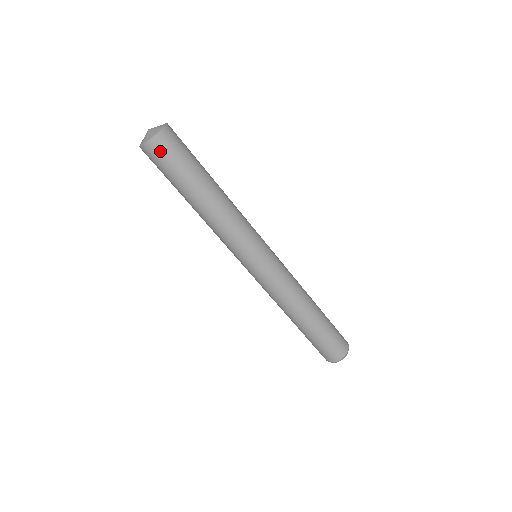
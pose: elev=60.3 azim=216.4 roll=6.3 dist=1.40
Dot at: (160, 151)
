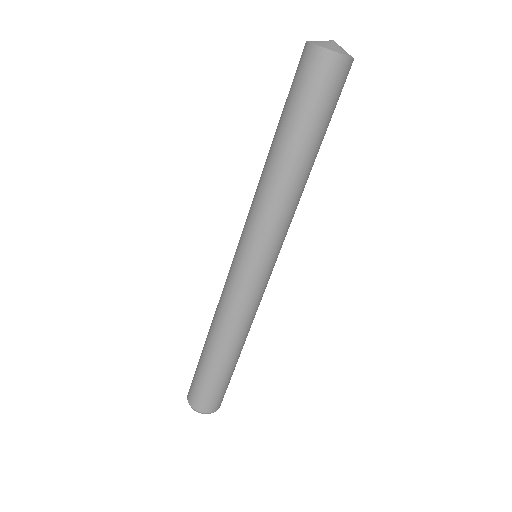
Dot at: (323, 72)
